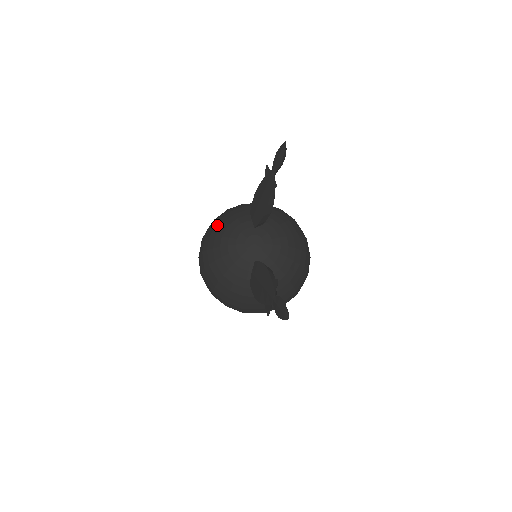
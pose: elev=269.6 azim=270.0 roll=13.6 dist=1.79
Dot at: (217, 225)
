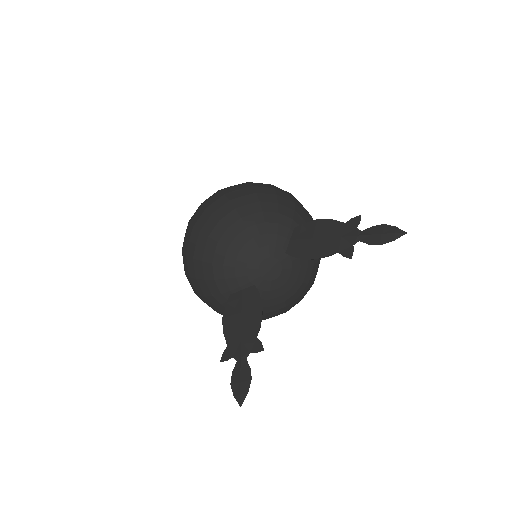
Dot at: (253, 205)
